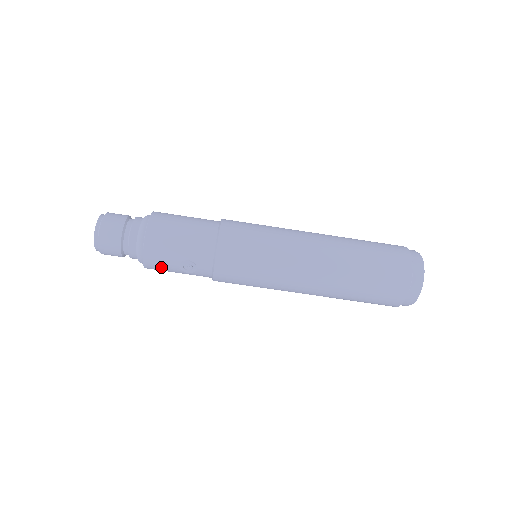
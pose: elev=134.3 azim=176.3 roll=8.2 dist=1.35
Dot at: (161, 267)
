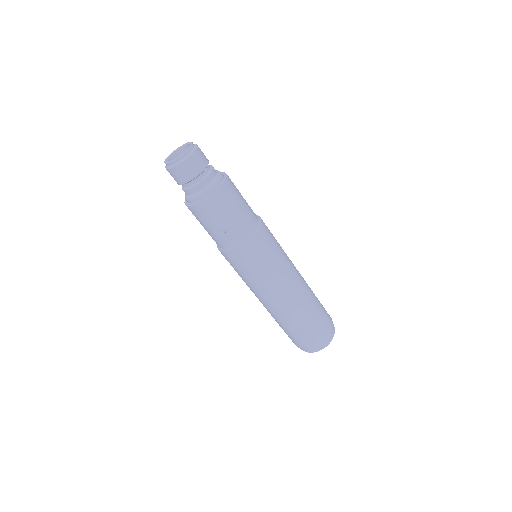
Dot at: (203, 216)
